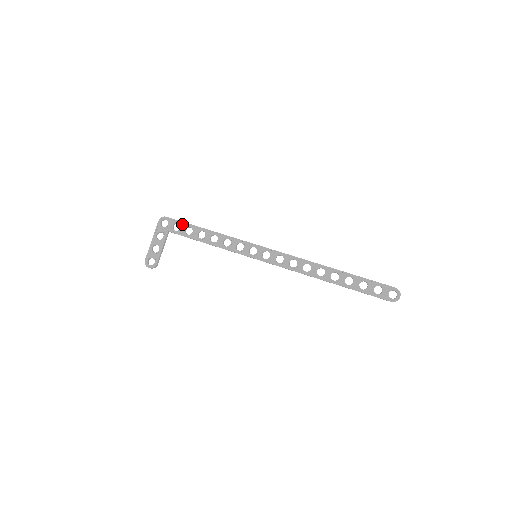
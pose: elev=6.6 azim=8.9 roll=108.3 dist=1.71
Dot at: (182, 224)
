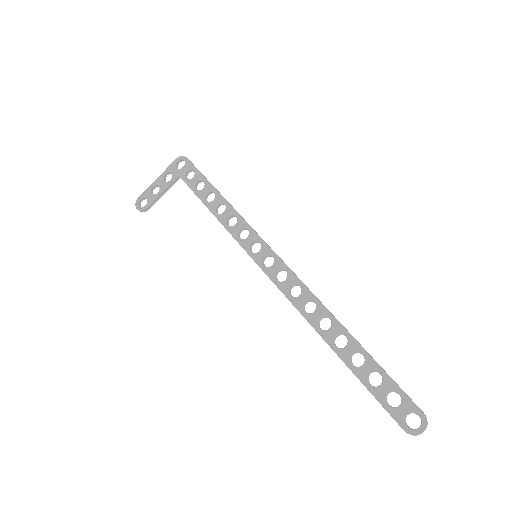
Dot at: (197, 174)
